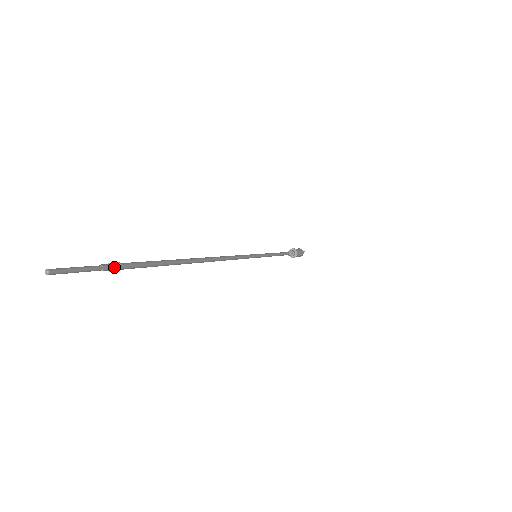
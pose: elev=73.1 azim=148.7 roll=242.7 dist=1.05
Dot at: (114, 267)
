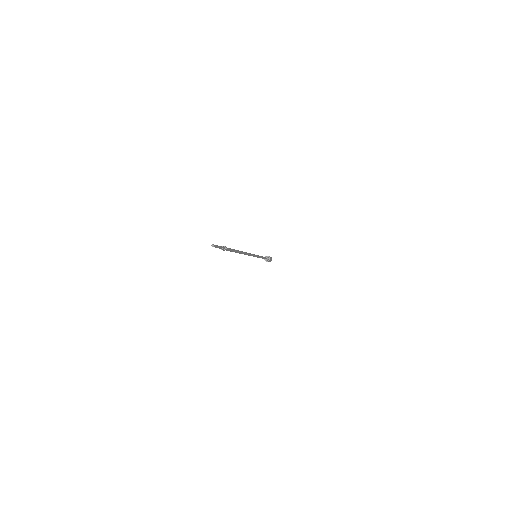
Dot at: (225, 249)
